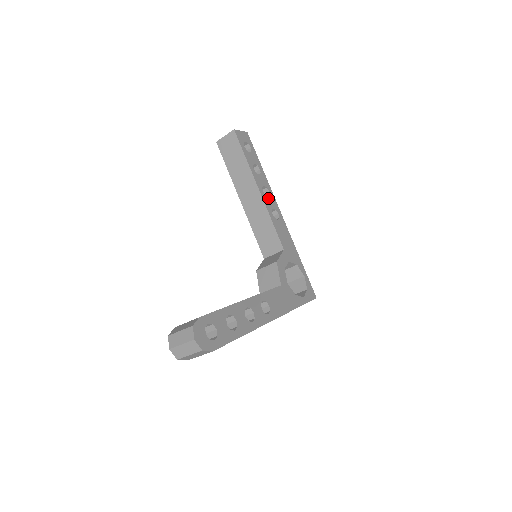
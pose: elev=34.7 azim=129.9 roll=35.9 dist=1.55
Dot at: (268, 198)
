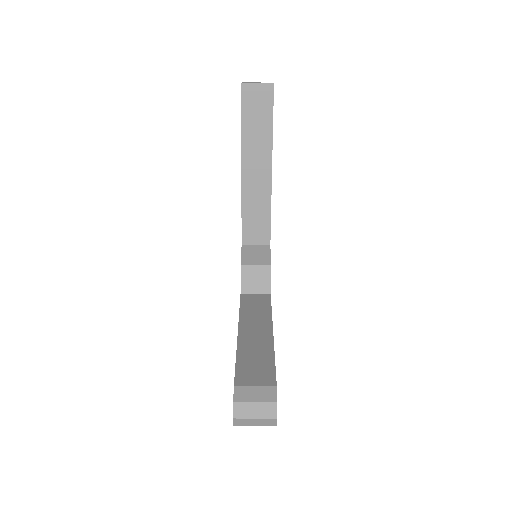
Dot at: occluded
